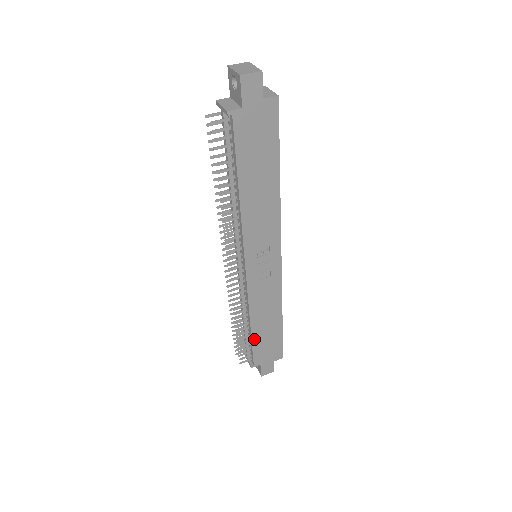
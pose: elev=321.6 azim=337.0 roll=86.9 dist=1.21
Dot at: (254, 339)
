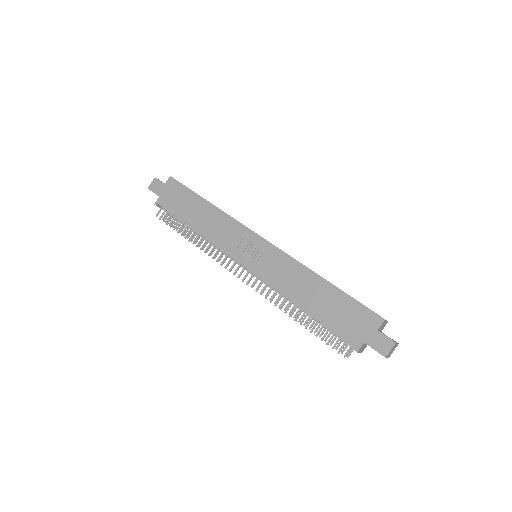
Dot at: (321, 318)
